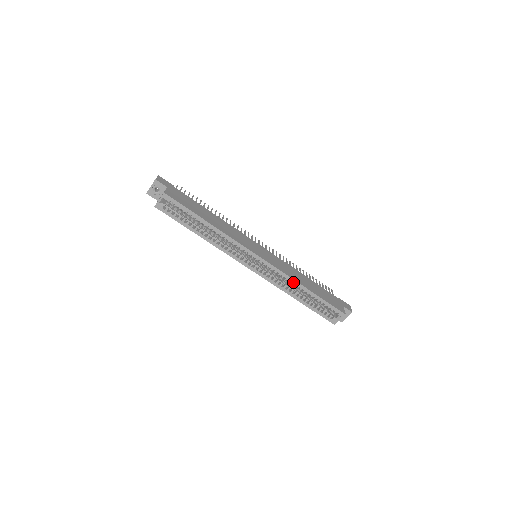
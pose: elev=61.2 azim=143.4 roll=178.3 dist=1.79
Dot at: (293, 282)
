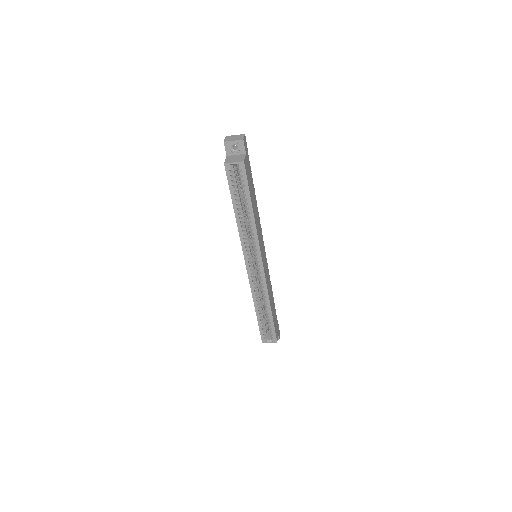
Dot at: (266, 298)
